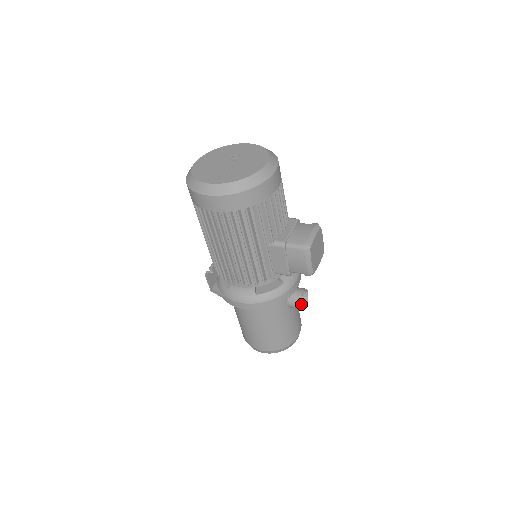
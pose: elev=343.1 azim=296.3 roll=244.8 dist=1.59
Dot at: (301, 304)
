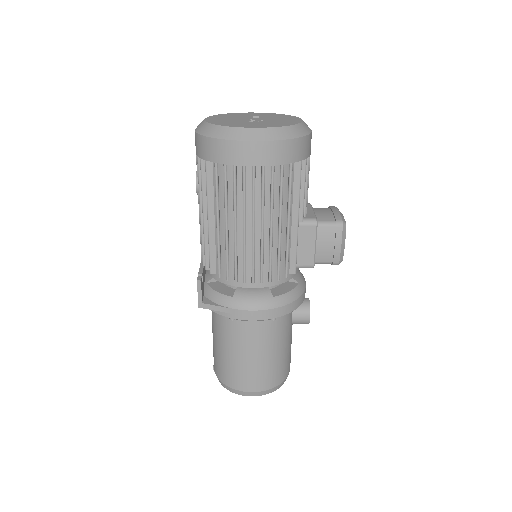
Dot at: occluded
